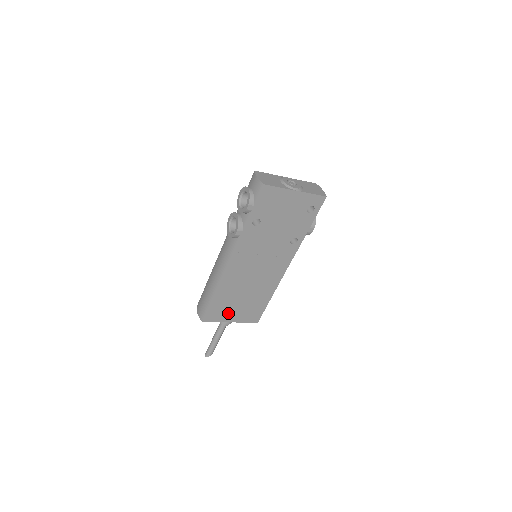
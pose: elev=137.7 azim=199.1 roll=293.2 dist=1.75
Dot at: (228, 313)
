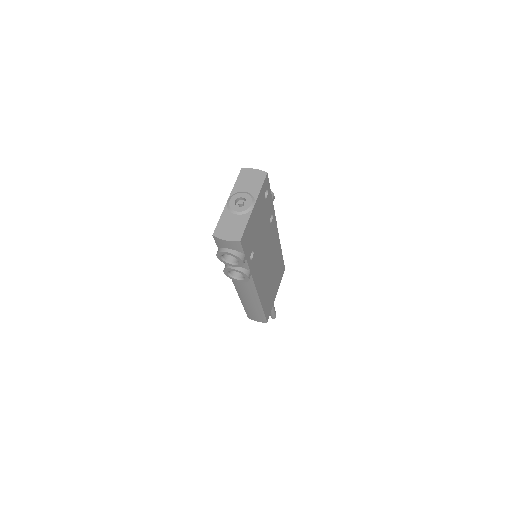
Dot at: (272, 297)
